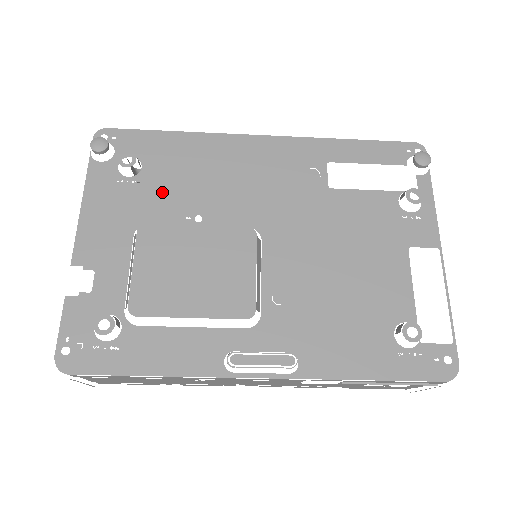
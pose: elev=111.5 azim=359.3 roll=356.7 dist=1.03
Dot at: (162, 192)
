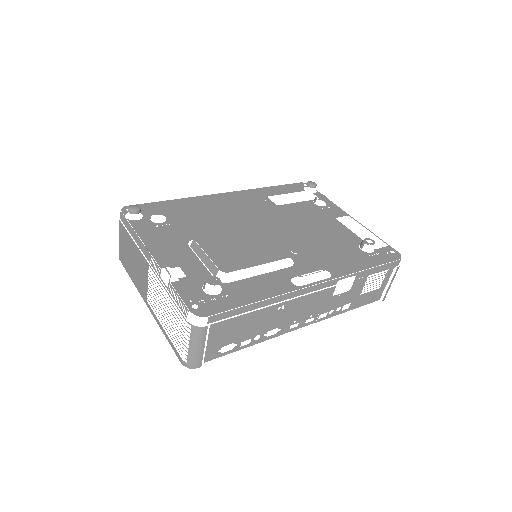
Dot at: (188, 225)
